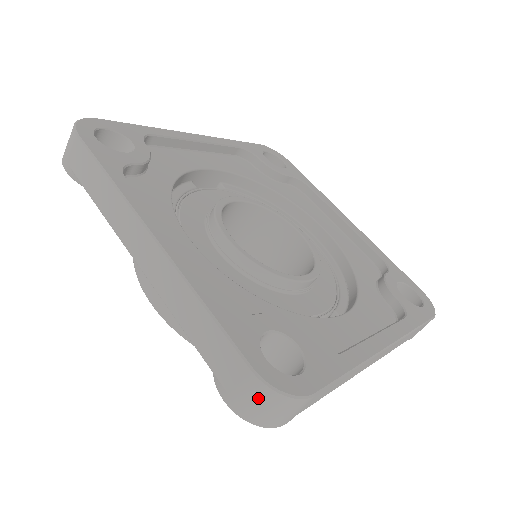
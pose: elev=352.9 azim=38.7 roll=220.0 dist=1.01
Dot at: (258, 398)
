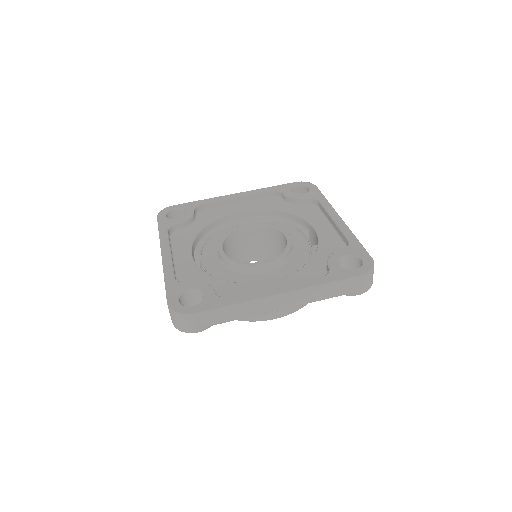
Dot at: (369, 279)
